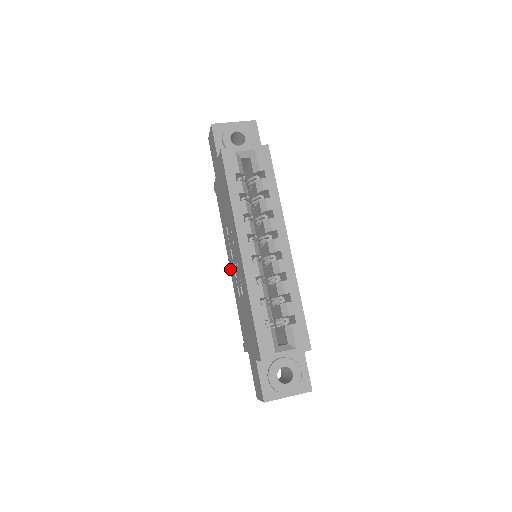
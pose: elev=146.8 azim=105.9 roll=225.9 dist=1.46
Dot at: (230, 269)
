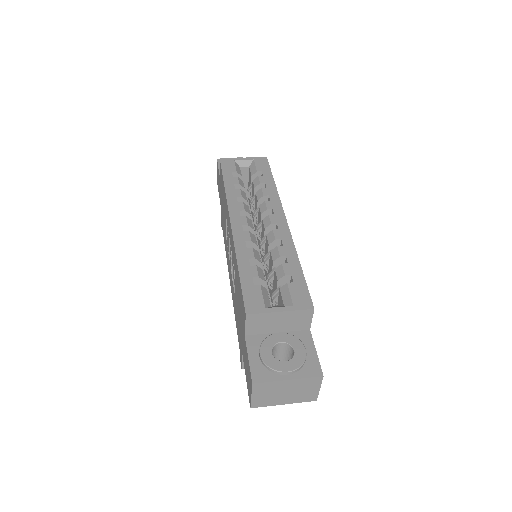
Dot at: (230, 282)
